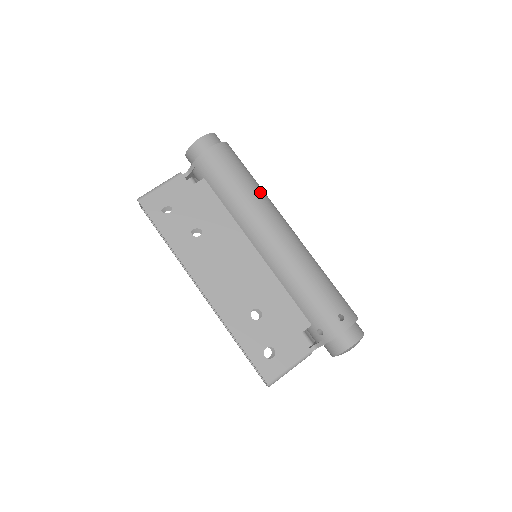
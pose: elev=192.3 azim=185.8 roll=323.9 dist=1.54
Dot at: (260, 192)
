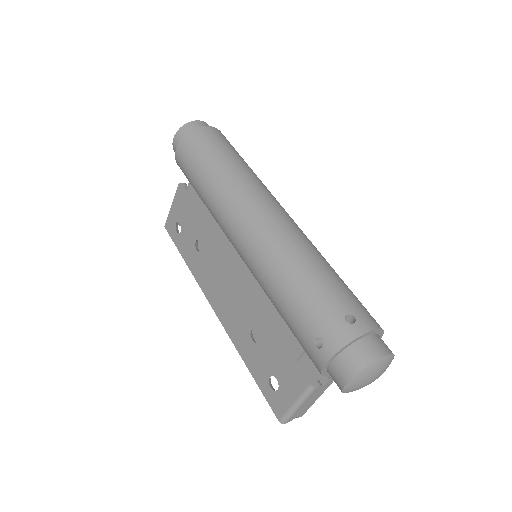
Dot at: (223, 180)
